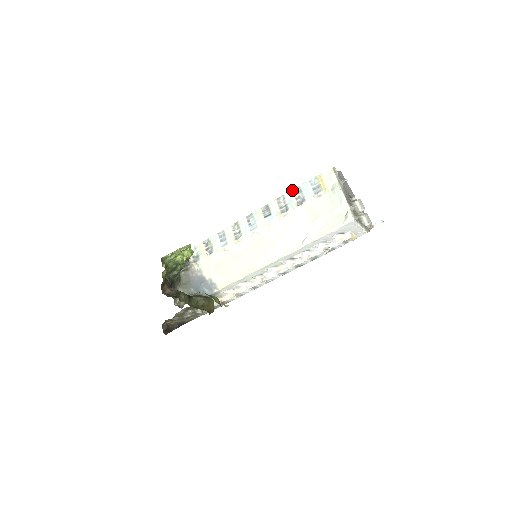
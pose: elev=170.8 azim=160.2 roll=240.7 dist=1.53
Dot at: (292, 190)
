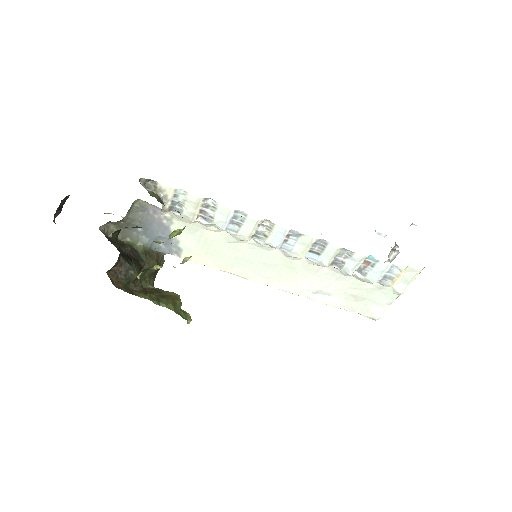
Dot at: (368, 257)
